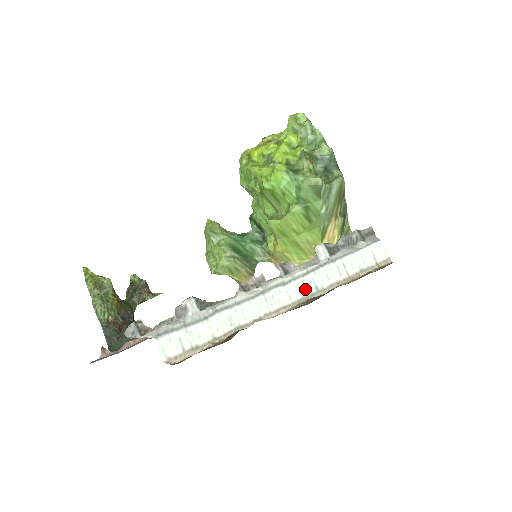
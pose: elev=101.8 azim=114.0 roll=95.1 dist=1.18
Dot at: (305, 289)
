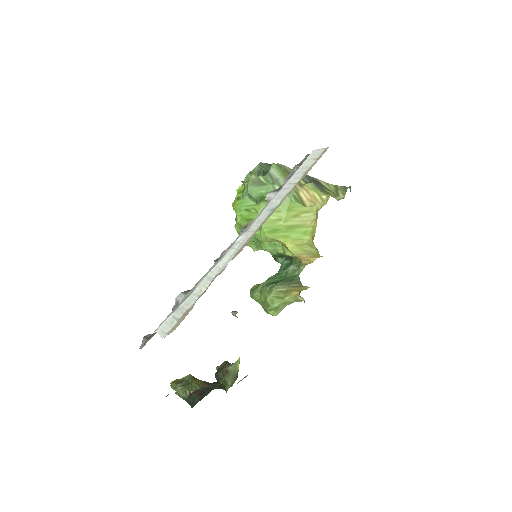
Dot at: (262, 218)
